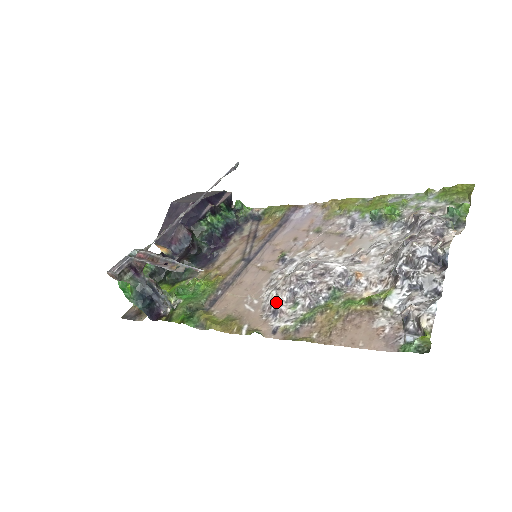
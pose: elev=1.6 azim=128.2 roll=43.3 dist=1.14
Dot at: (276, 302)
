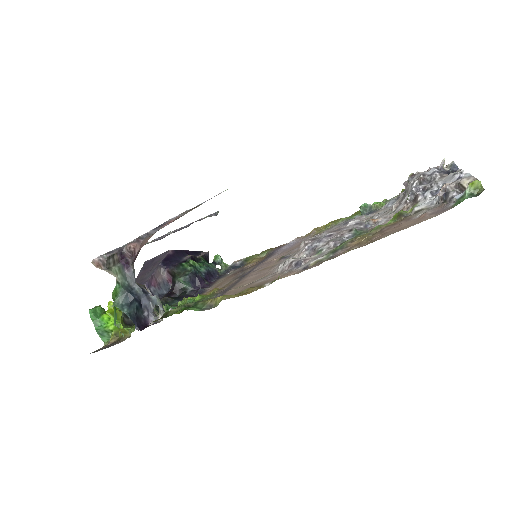
Dot at: (296, 259)
